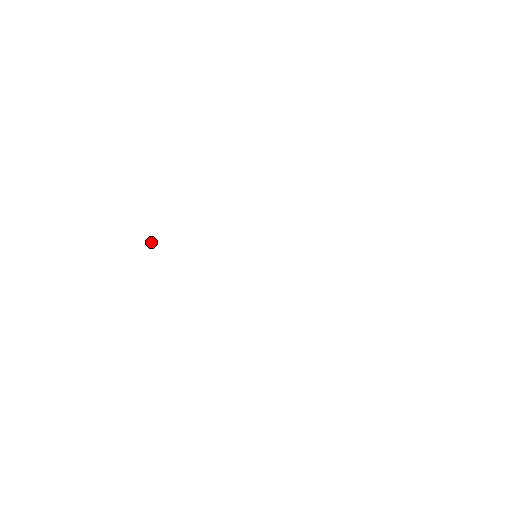
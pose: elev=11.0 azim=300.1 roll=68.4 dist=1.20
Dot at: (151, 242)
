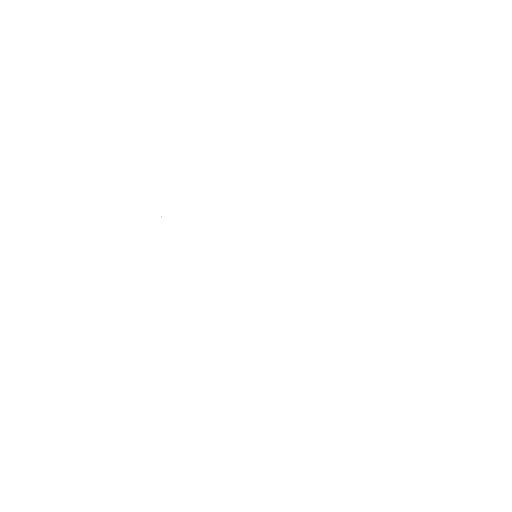
Dot at: occluded
